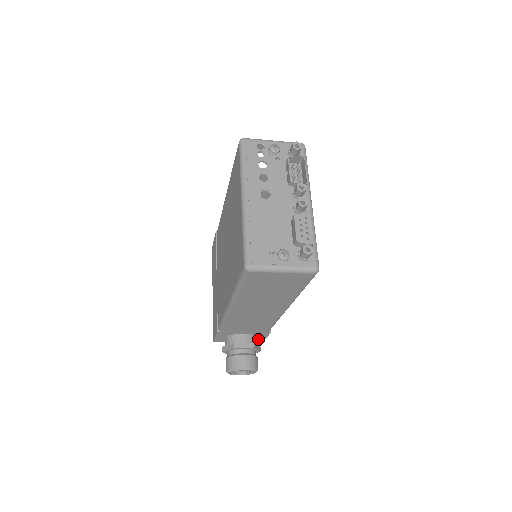
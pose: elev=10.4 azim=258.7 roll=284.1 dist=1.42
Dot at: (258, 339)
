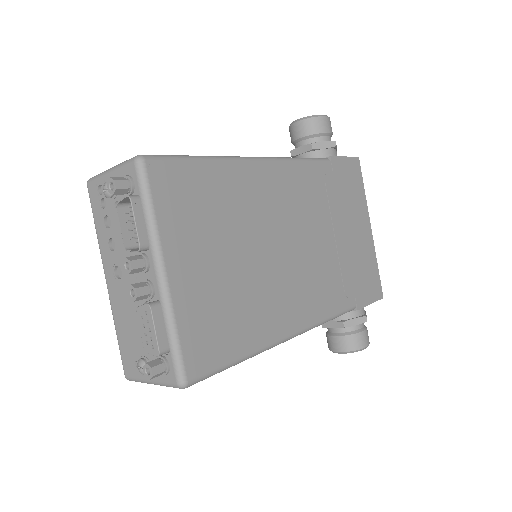
Dot at: occluded
